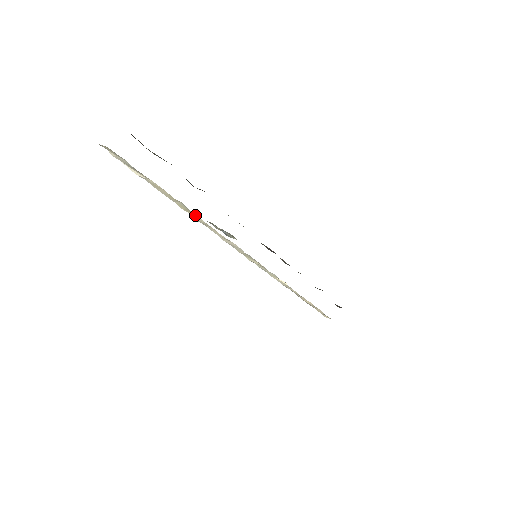
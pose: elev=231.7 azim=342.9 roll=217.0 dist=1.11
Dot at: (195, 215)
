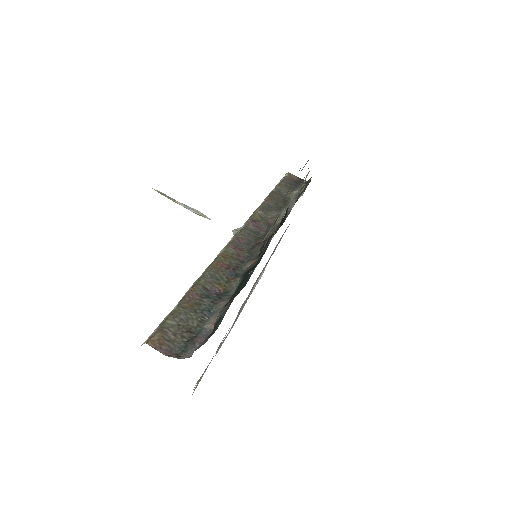
Dot at: occluded
